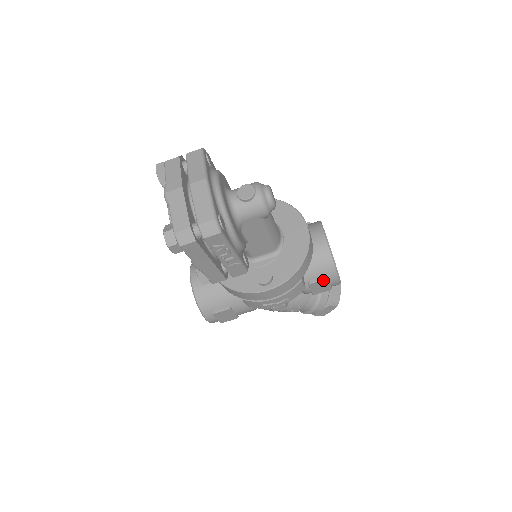
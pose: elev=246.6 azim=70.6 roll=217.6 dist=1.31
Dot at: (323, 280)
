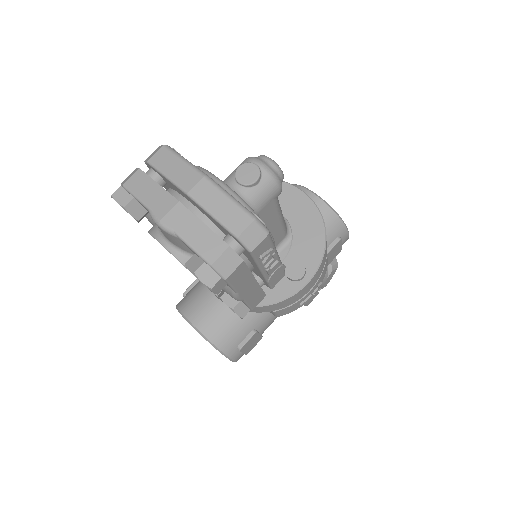
Dot at: (337, 243)
